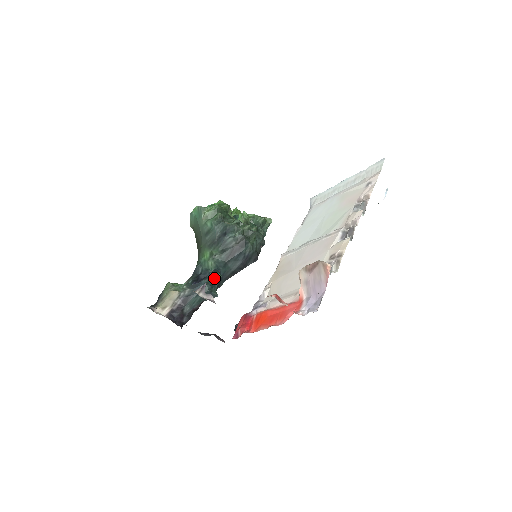
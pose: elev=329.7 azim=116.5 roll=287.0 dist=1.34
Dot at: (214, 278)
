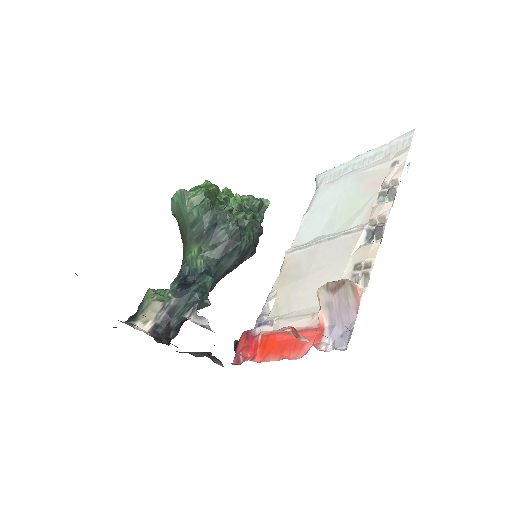
Dot at: (205, 283)
